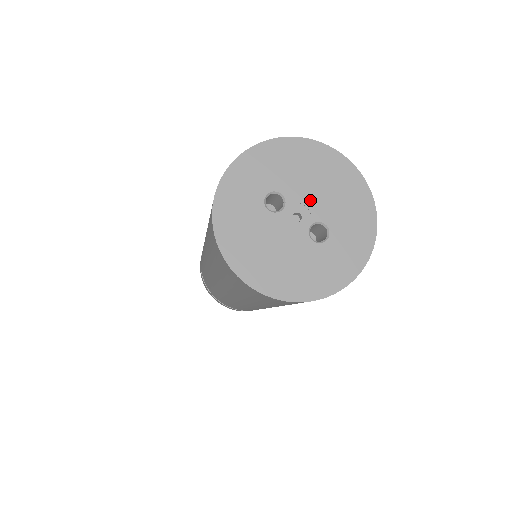
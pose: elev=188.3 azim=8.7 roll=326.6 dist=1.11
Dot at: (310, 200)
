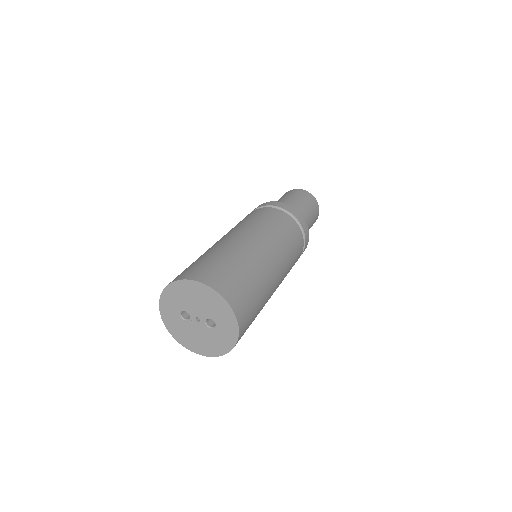
Dot at: (198, 310)
